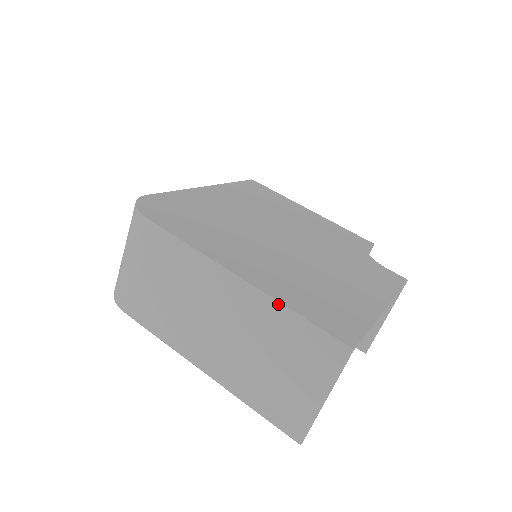
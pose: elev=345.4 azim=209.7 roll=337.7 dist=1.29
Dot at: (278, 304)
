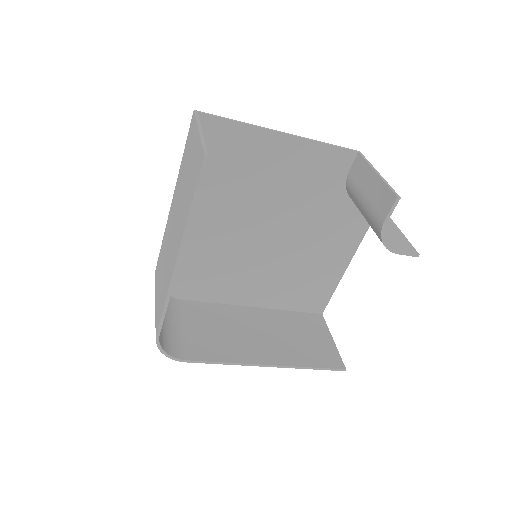
Dot at: (179, 171)
